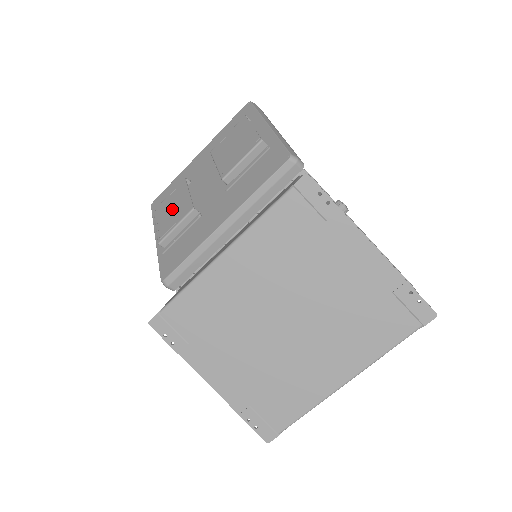
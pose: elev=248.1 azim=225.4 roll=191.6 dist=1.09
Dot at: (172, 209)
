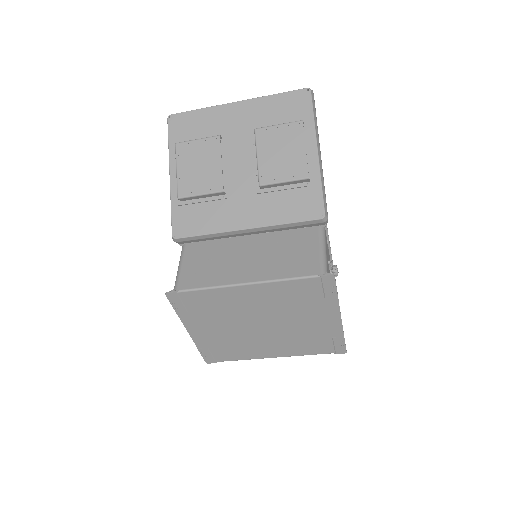
Dot at: (199, 167)
